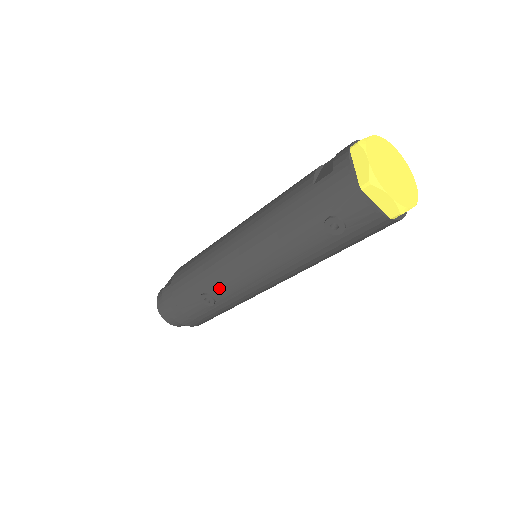
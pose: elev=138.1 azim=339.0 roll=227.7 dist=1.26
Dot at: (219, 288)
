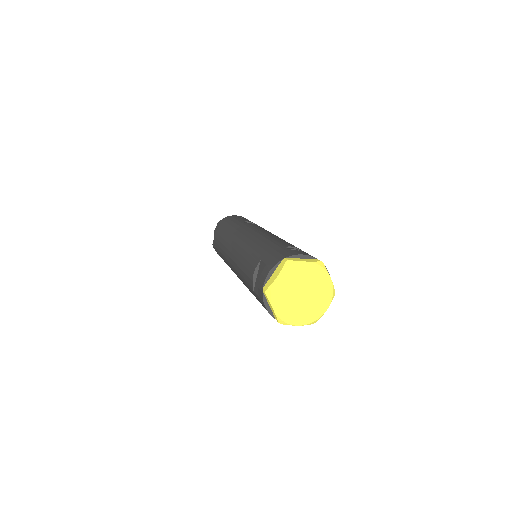
Dot at: occluded
